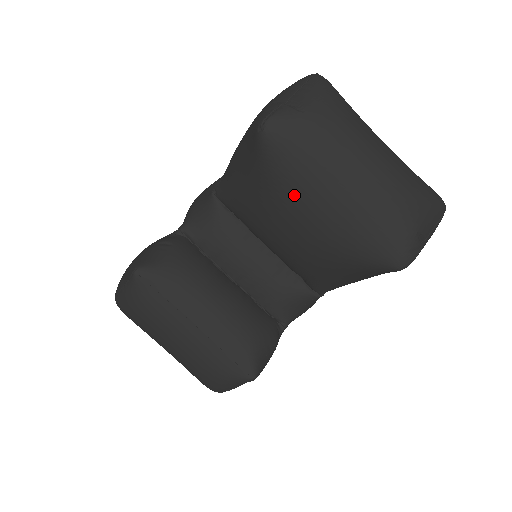
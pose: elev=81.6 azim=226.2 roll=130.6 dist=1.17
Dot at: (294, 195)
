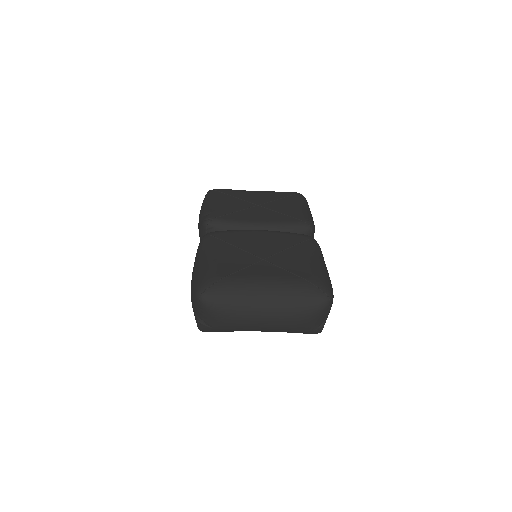
Dot at: occluded
